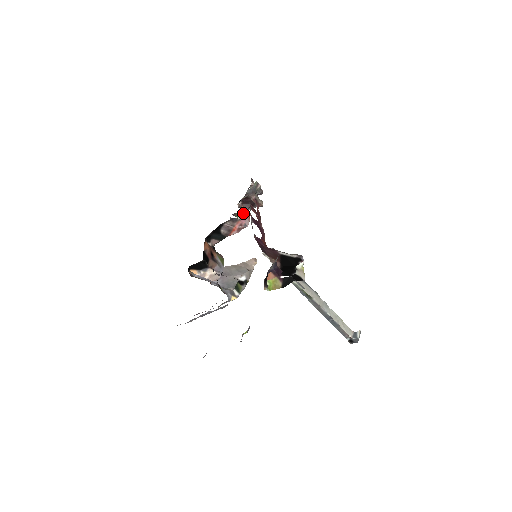
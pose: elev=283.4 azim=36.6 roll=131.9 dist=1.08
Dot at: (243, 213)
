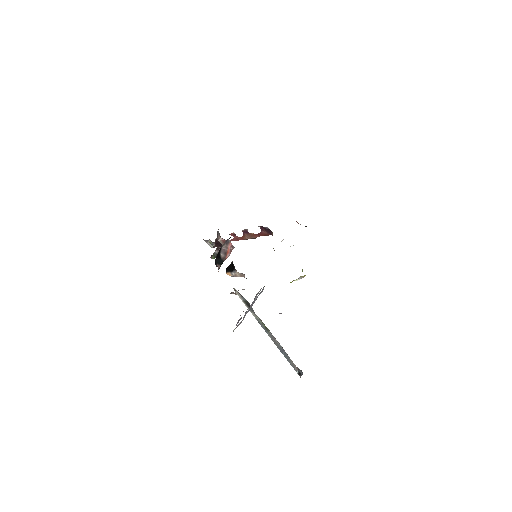
Dot at: occluded
